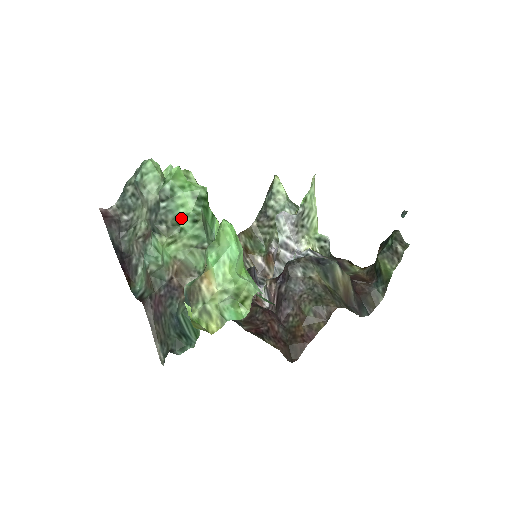
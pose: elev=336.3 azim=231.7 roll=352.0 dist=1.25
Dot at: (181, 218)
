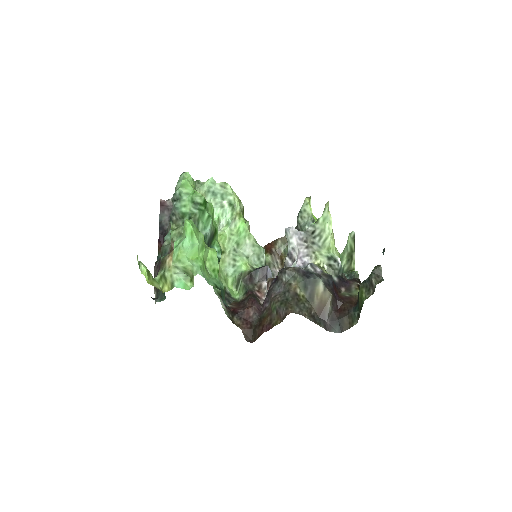
Dot at: (184, 214)
